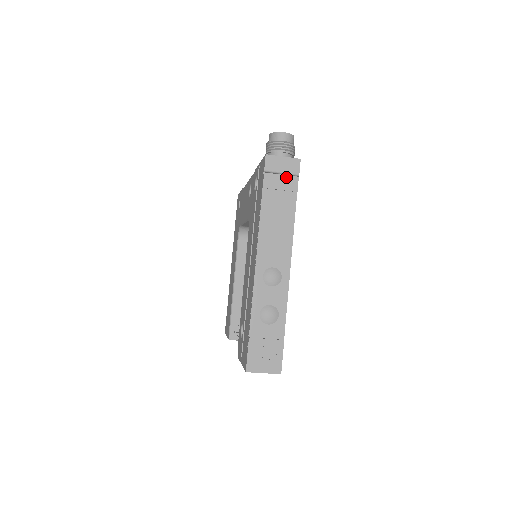
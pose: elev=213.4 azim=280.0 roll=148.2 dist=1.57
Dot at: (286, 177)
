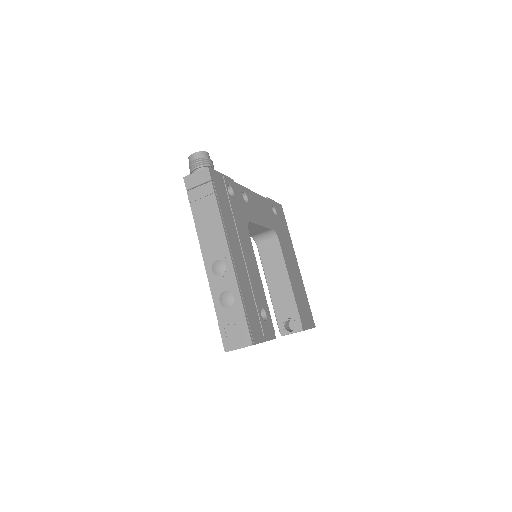
Dot at: (203, 186)
